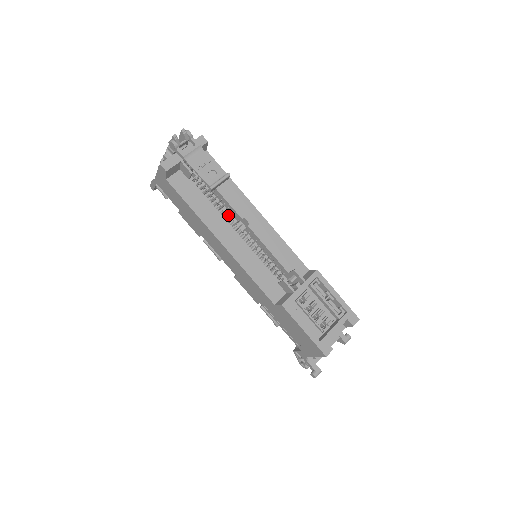
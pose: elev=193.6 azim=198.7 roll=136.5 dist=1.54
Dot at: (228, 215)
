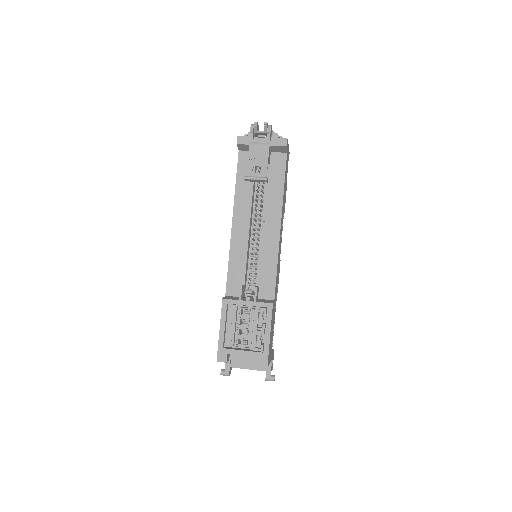
Dot at: (255, 209)
